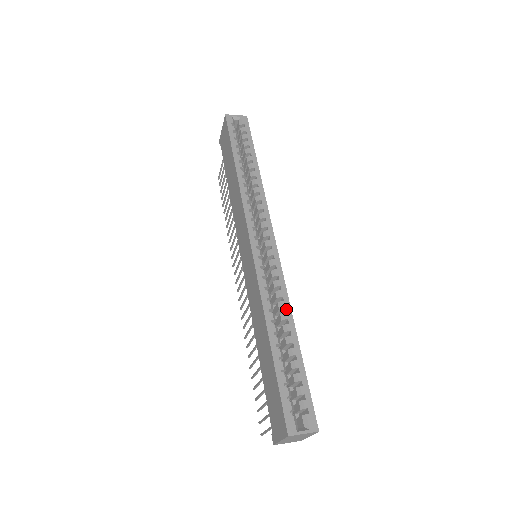
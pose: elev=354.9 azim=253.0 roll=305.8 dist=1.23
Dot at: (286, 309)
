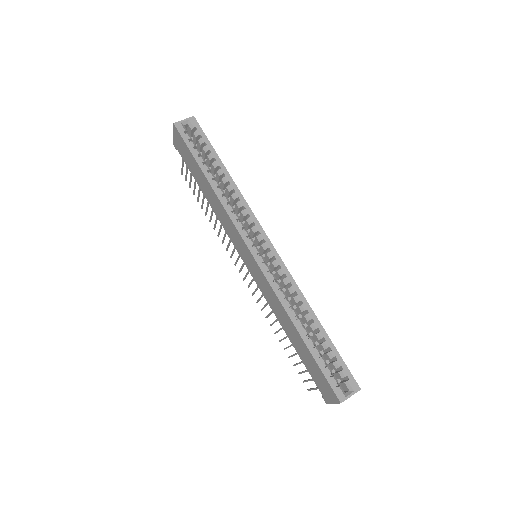
Dot at: (302, 301)
